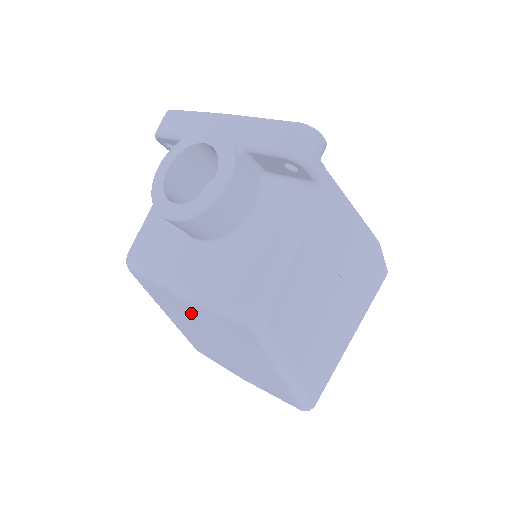
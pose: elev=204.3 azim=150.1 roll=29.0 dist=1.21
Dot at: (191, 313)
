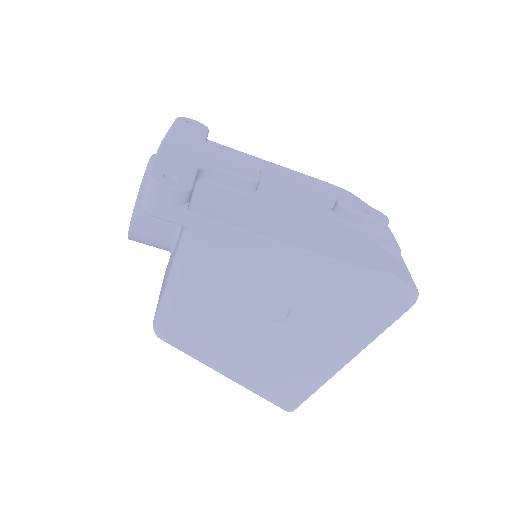
Dot at: occluded
